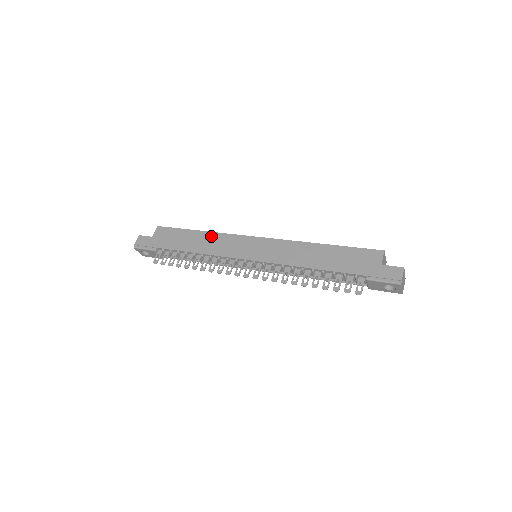
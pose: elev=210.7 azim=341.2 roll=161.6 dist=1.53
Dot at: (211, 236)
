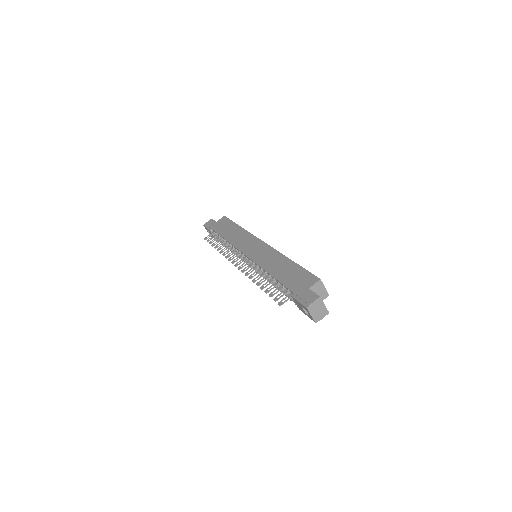
Dot at: (242, 231)
